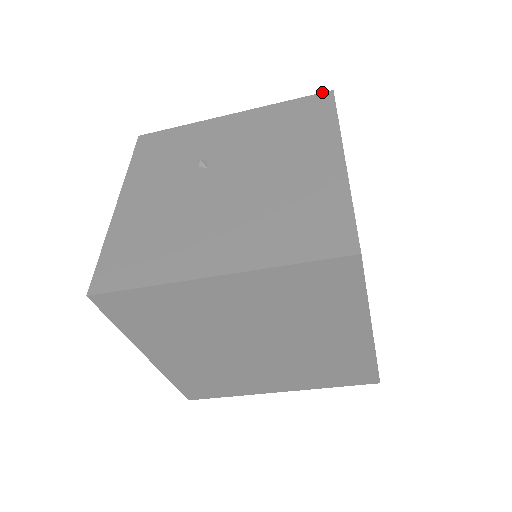
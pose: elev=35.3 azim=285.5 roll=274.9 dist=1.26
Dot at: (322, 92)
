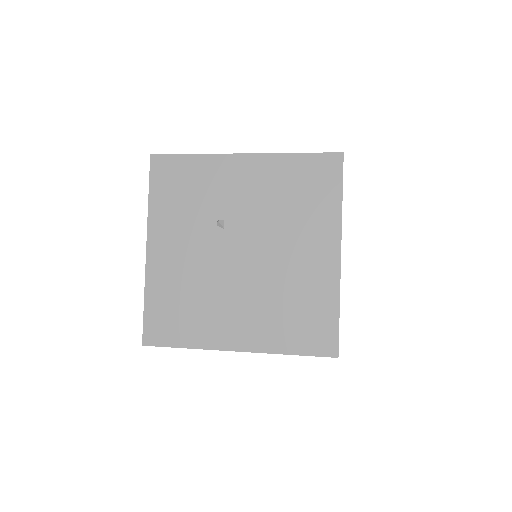
Dot at: (333, 152)
